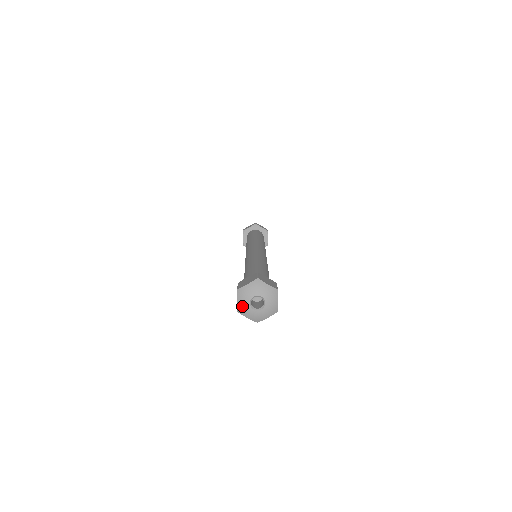
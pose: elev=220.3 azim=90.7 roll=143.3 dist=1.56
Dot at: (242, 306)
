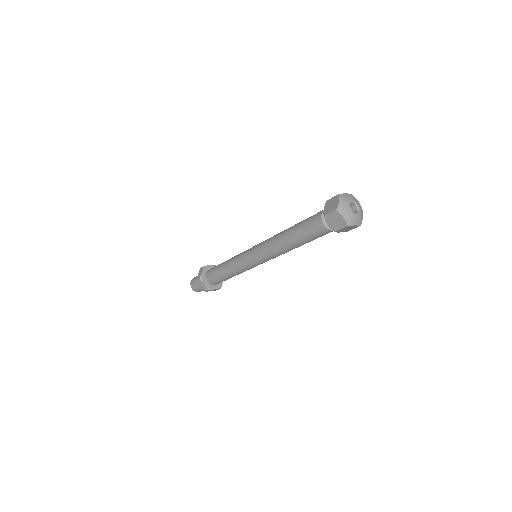
Dot at: (343, 205)
